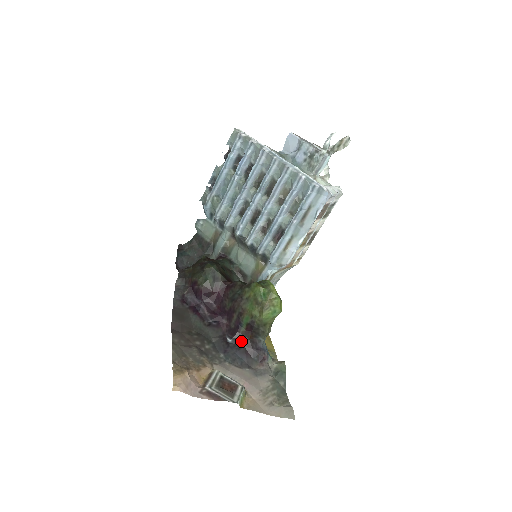
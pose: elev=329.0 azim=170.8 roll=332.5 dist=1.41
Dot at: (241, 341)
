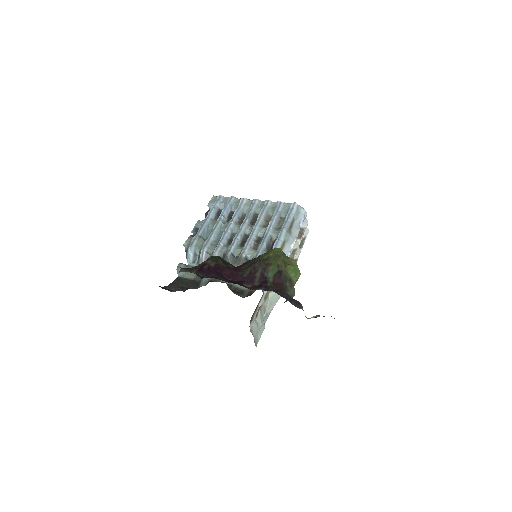
Dot at: (272, 290)
